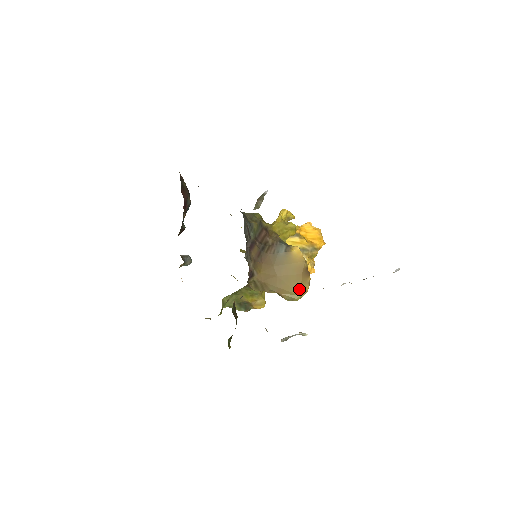
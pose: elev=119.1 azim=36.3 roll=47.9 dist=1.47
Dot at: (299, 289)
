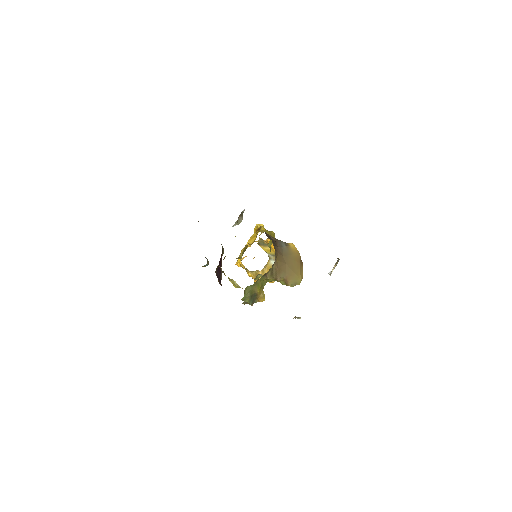
Dot at: (299, 275)
